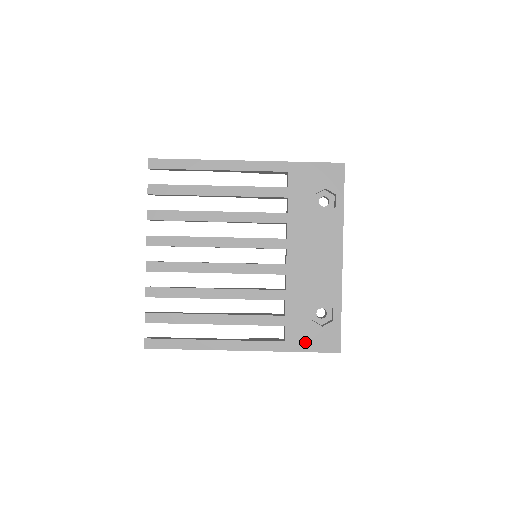
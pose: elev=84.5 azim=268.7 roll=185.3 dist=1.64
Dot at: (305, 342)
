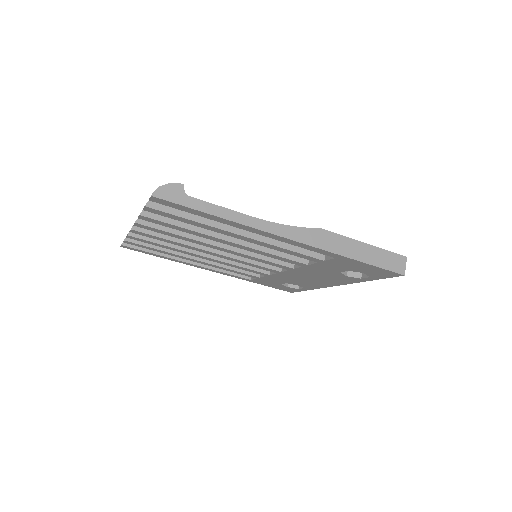
Dot at: occluded
